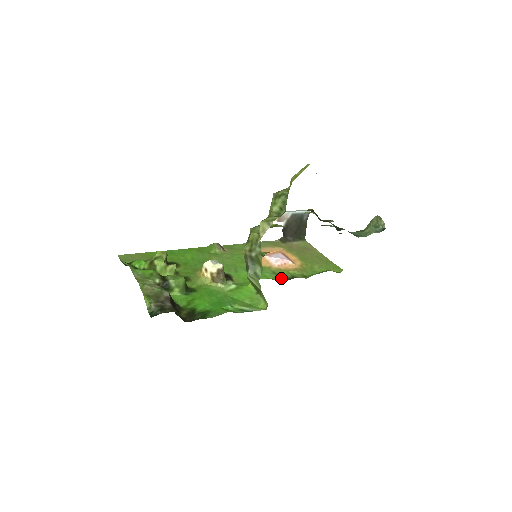
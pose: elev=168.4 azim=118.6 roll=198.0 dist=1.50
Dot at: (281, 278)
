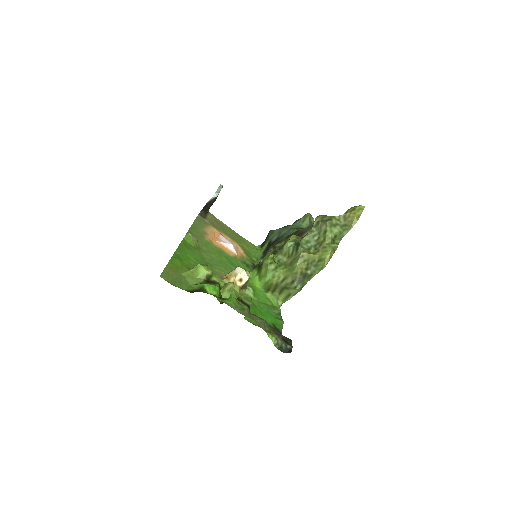
Dot at: (250, 267)
